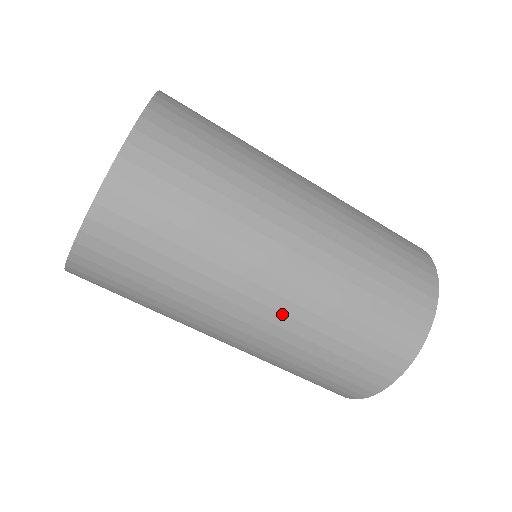
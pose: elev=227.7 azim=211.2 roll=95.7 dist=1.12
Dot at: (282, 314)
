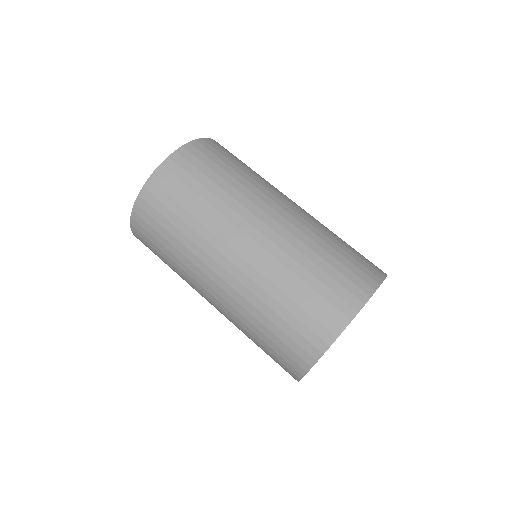
Dot at: occluded
